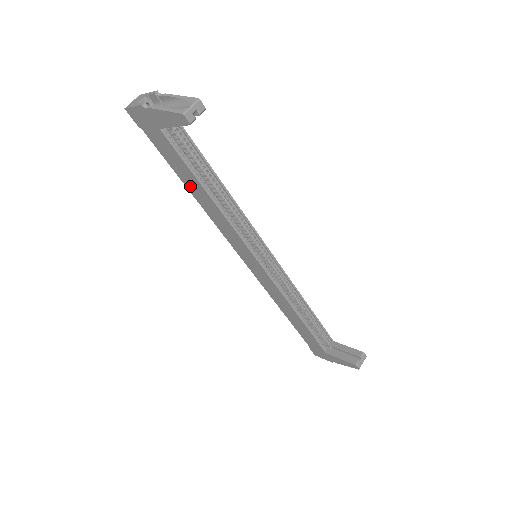
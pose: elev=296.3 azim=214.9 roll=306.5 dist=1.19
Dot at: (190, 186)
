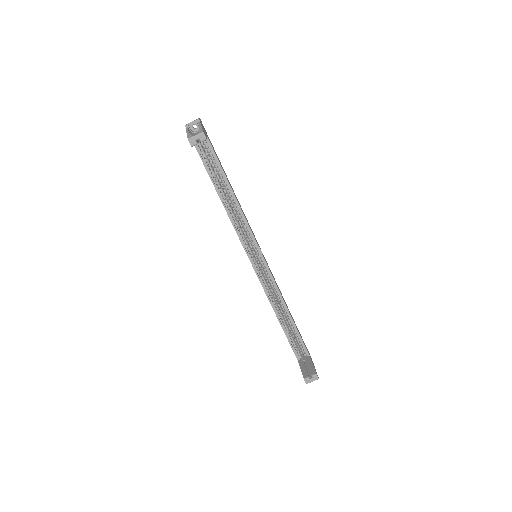
Dot at: occluded
